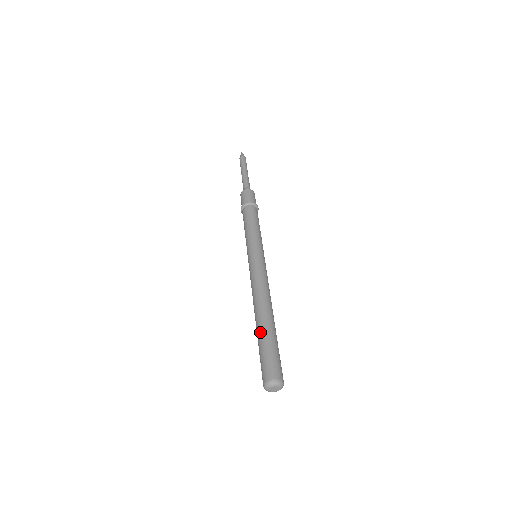
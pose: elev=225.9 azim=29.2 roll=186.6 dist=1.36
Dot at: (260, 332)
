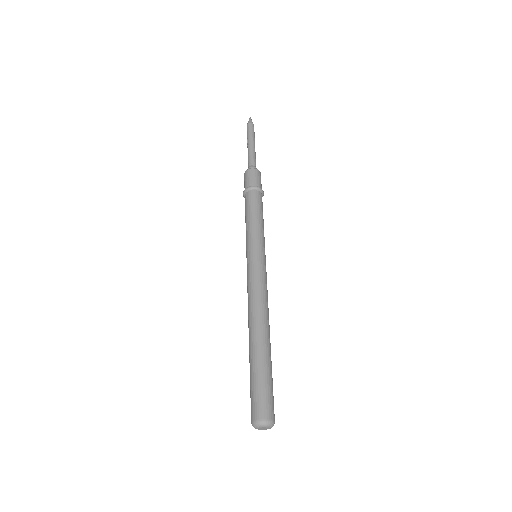
Dot at: (262, 356)
